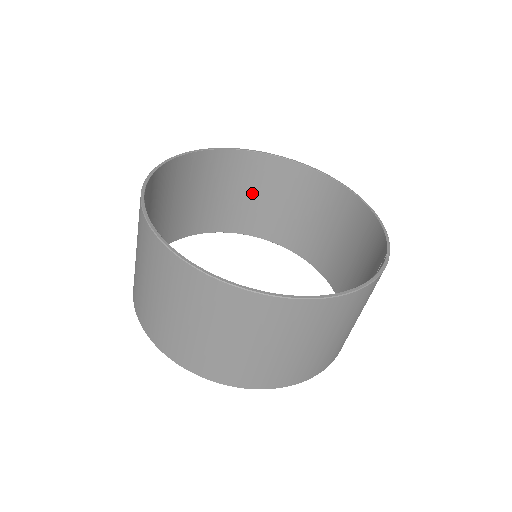
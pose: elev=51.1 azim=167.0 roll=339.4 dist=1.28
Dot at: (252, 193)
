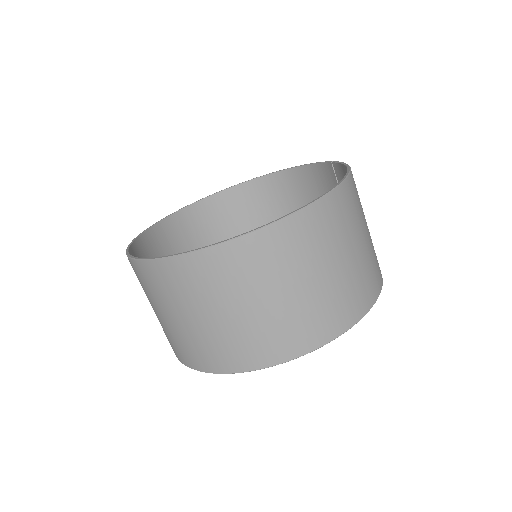
Dot at: occluded
